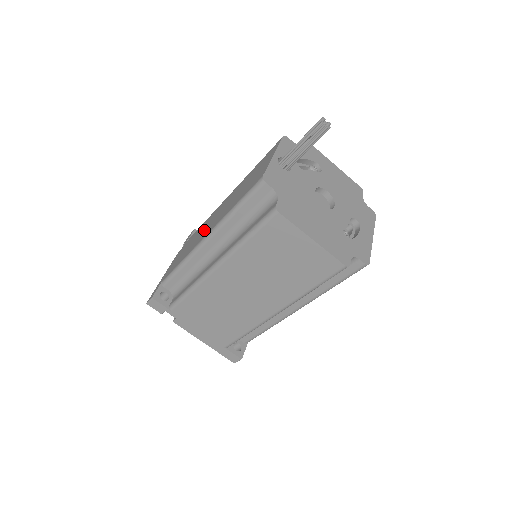
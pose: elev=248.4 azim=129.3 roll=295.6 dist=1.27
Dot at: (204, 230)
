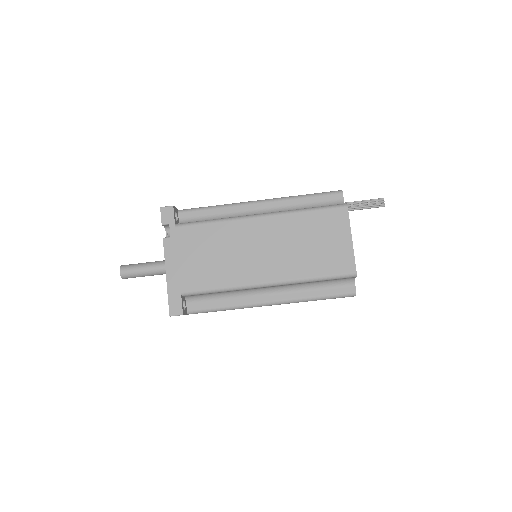
Dot at: occluded
